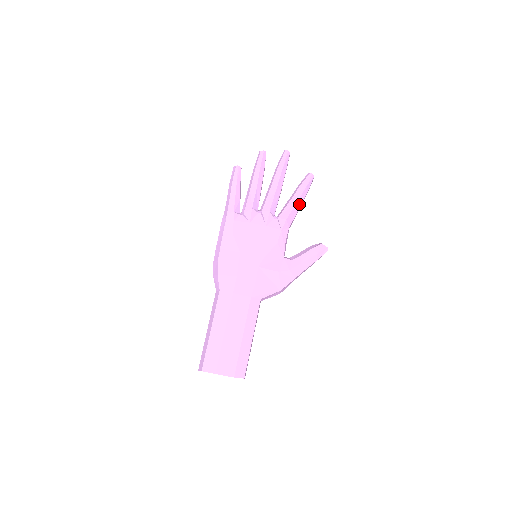
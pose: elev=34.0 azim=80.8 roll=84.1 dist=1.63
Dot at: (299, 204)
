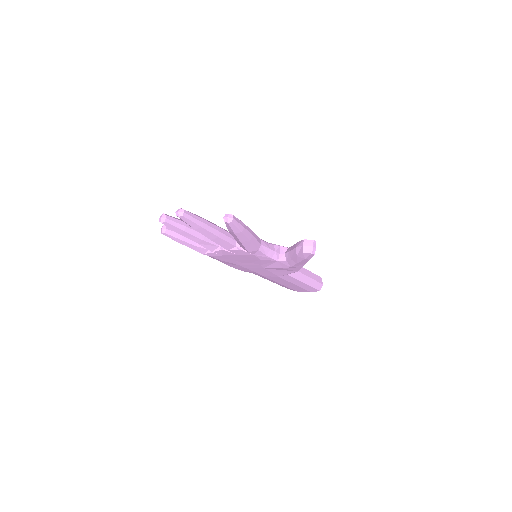
Dot at: (246, 241)
